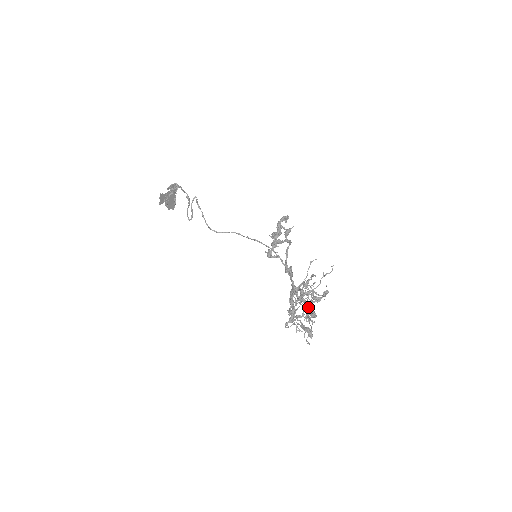
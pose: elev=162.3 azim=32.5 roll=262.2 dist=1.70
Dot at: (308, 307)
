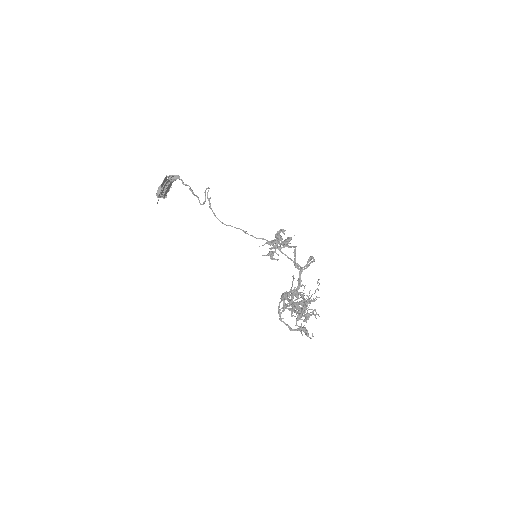
Dot at: (297, 312)
